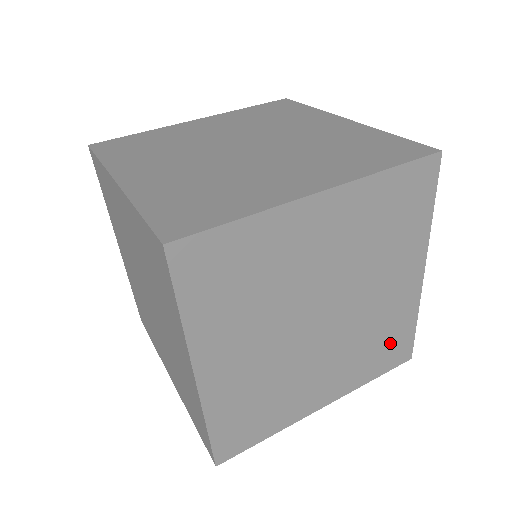
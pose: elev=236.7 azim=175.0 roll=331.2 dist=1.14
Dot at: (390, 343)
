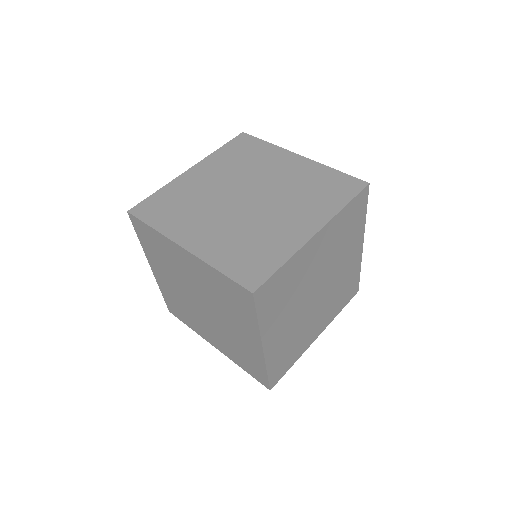
Dot at: (348, 289)
